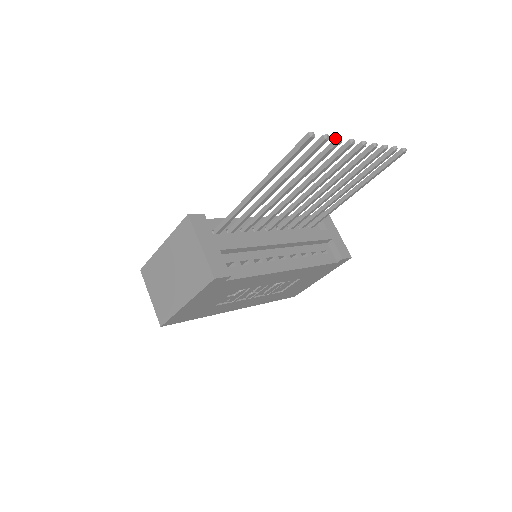
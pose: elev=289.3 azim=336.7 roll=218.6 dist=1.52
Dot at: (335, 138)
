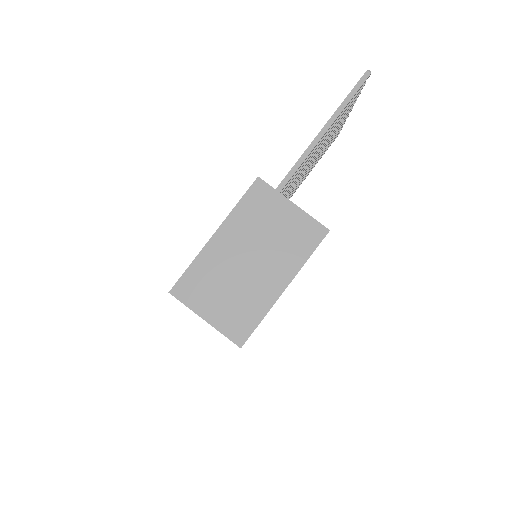
Dot at: occluded
